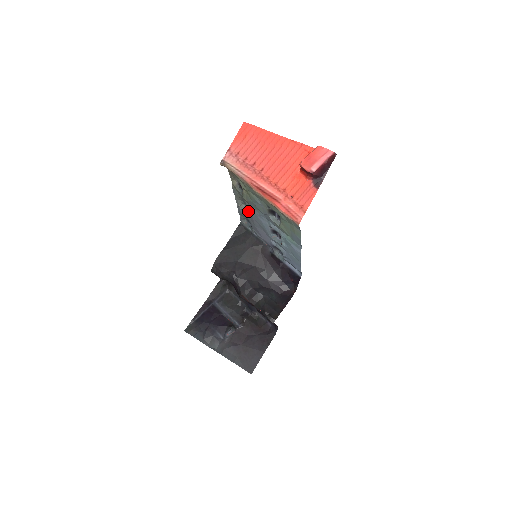
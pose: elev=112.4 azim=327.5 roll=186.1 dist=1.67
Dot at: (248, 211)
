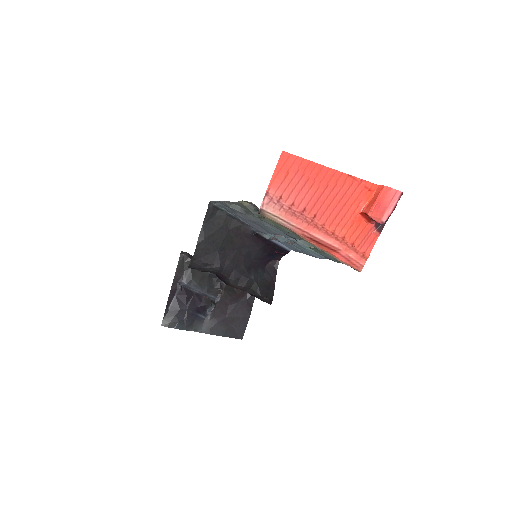
Dot at: (245, 213)
